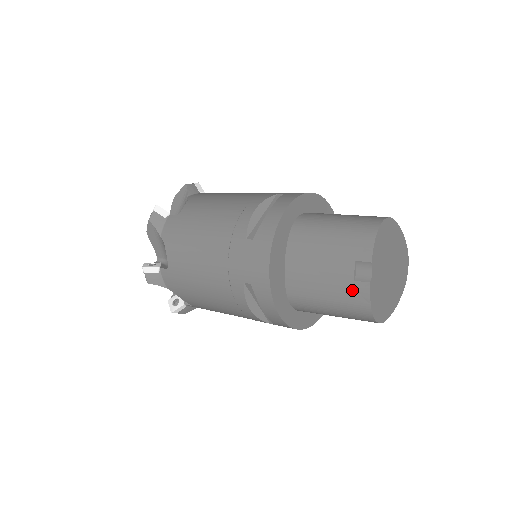
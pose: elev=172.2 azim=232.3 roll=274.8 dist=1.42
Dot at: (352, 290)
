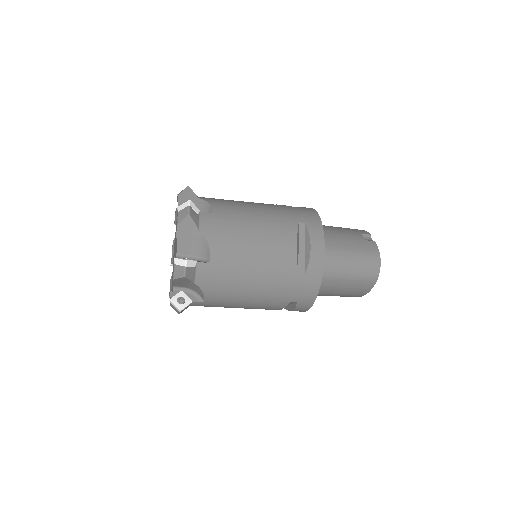
Dot at: (366, 244)
